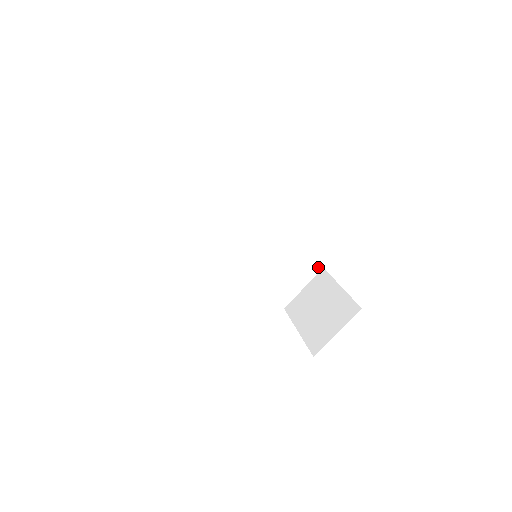
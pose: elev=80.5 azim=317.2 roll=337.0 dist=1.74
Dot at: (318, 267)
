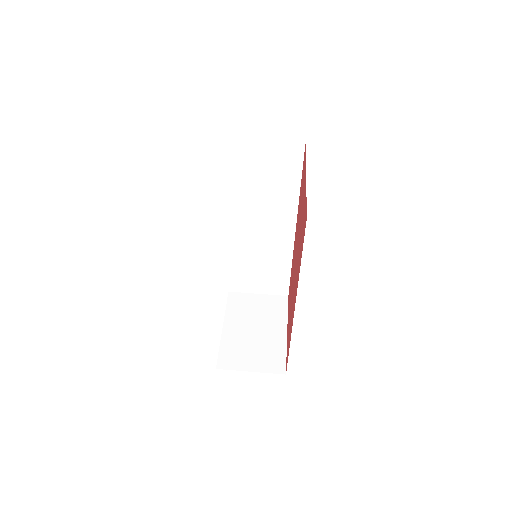
Dot at: (285, 292)
